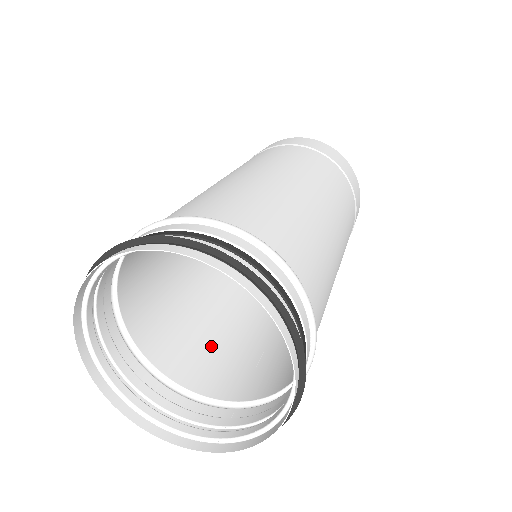
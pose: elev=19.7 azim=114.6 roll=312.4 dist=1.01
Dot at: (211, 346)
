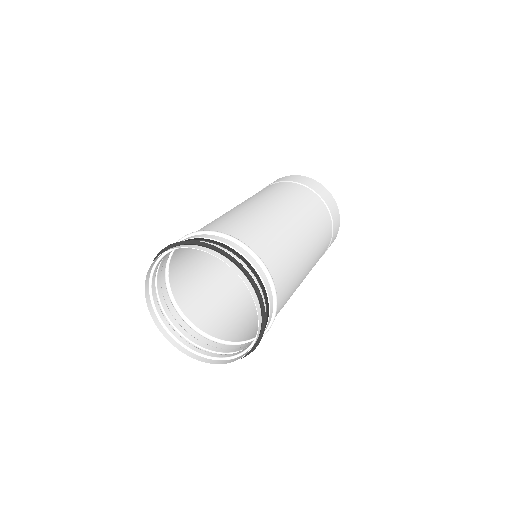
Dot at: (246, 319)
